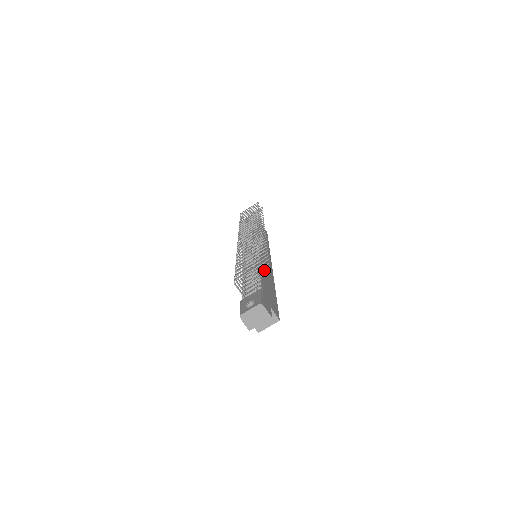
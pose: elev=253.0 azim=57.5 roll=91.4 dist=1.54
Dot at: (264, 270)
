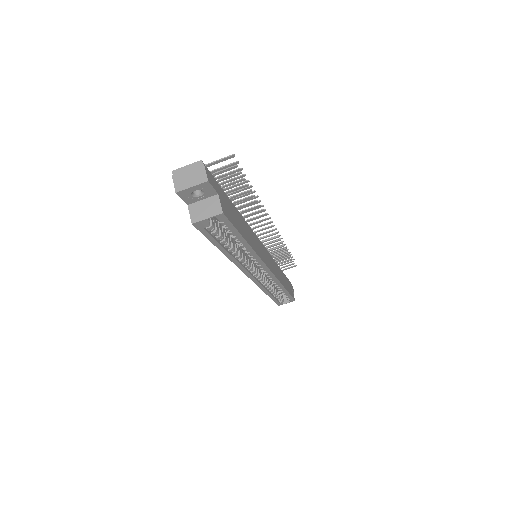
Dot at: (247, 227)
